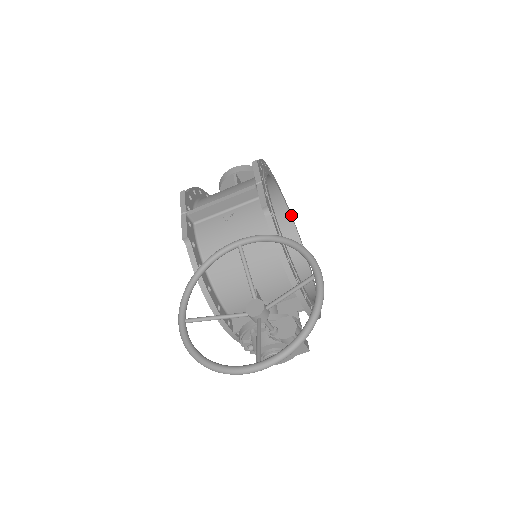
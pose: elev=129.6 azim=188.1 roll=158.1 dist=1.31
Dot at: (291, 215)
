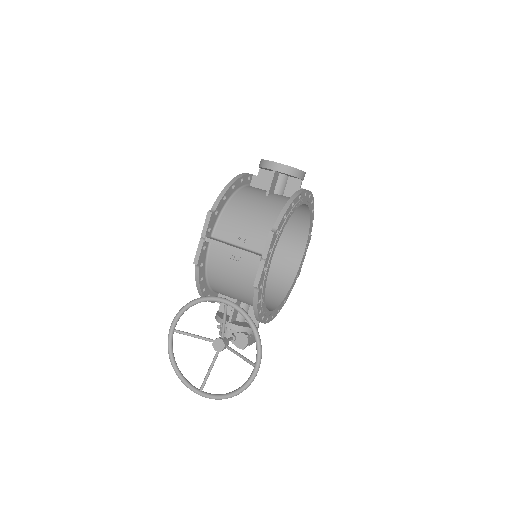
Dot at: (311, 210)
